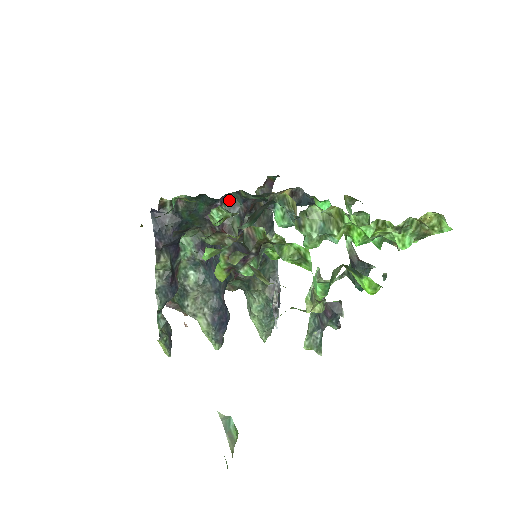
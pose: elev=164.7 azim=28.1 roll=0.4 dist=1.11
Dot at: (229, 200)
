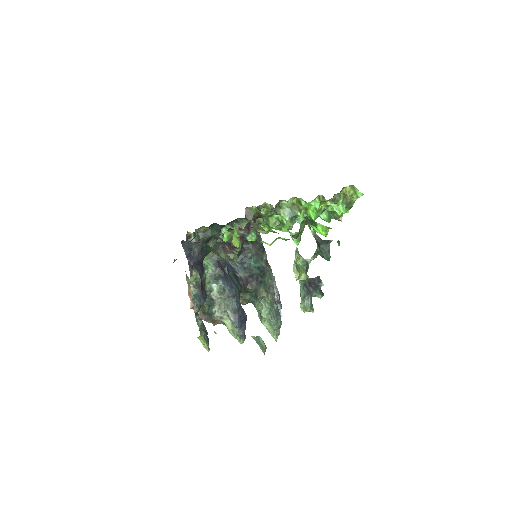
Dot at: occluded
